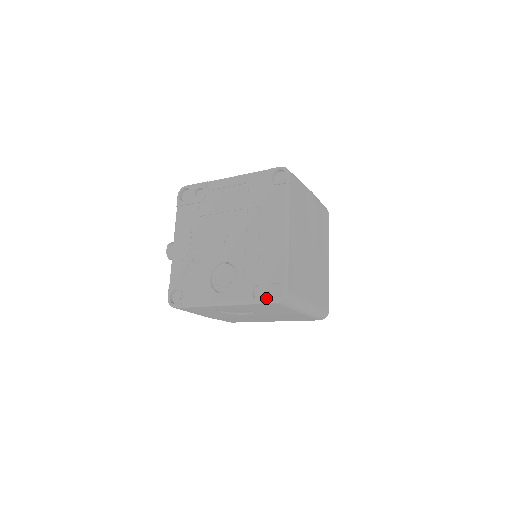
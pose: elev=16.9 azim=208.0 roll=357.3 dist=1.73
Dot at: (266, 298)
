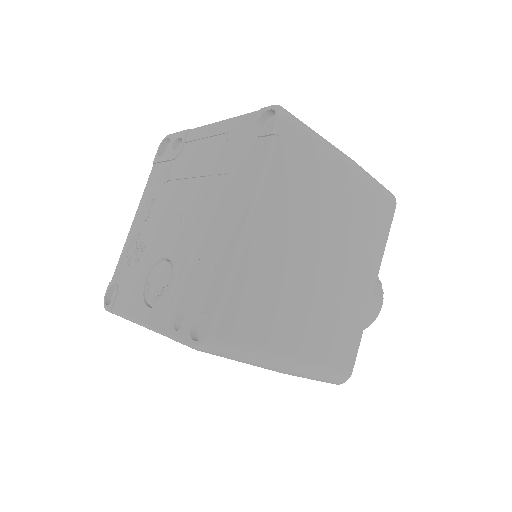
Dot at: (185, 336)
